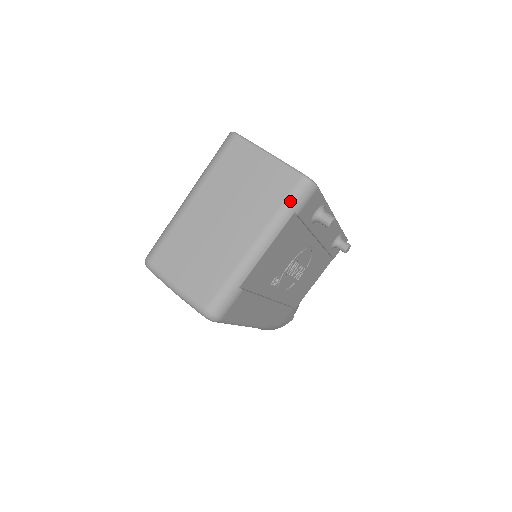
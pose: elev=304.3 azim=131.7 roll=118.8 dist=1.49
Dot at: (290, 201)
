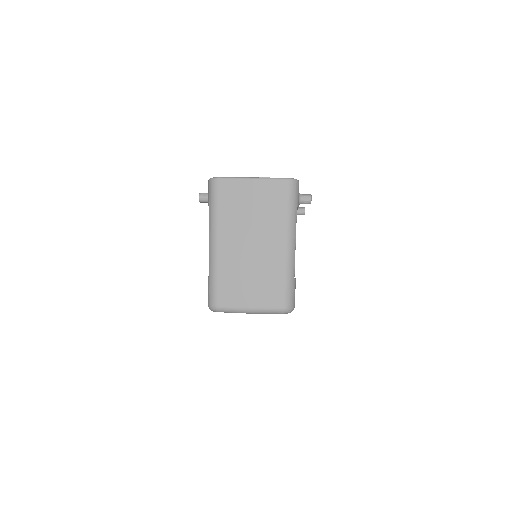
Dot at: (291, 201)
